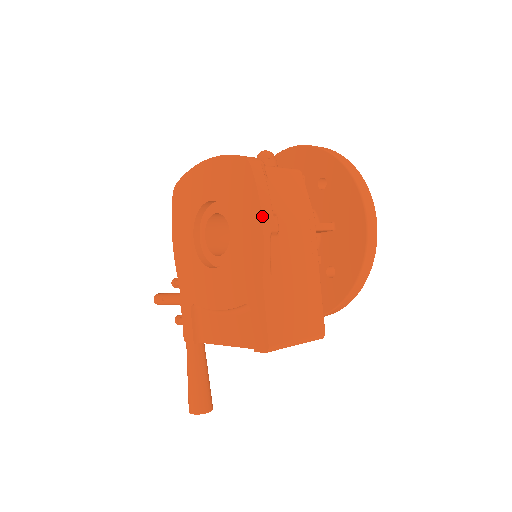
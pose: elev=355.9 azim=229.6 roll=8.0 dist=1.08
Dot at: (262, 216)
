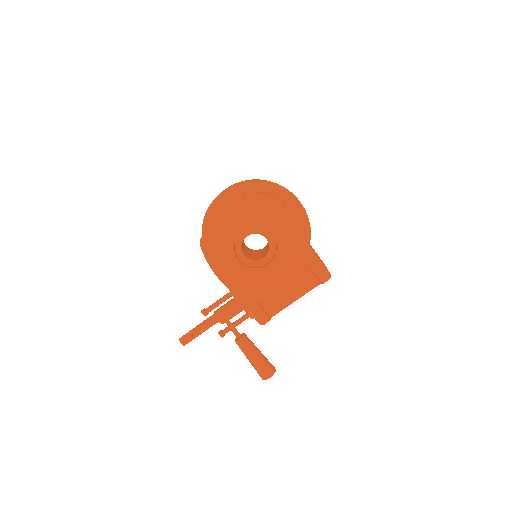
Dot at: occluded
